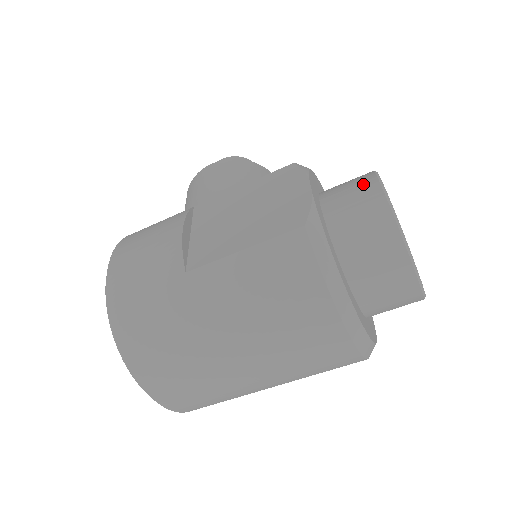
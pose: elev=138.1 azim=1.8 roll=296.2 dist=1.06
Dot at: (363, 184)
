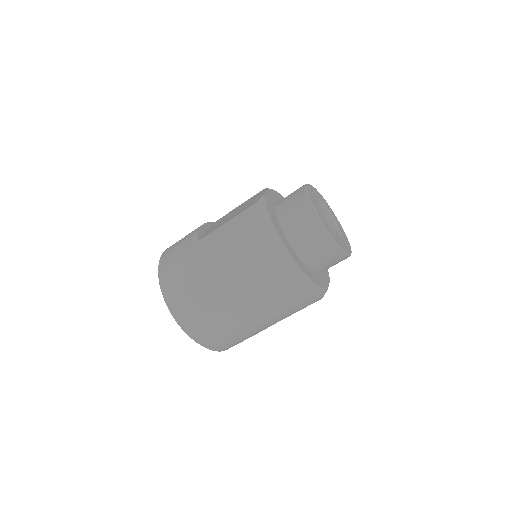
Dot at: (298, 189)
